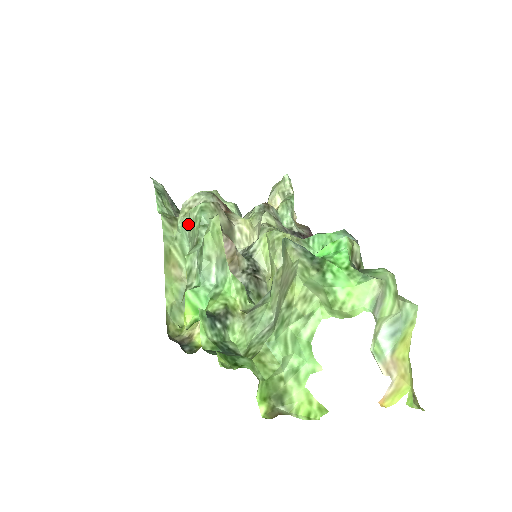
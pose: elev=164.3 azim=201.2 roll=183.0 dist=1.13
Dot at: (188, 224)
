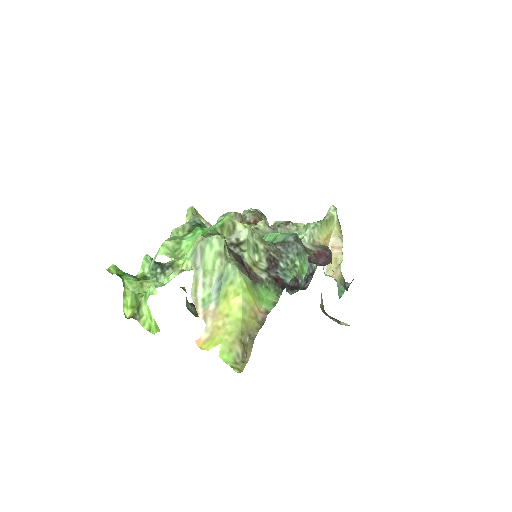
Dot at: occluded
